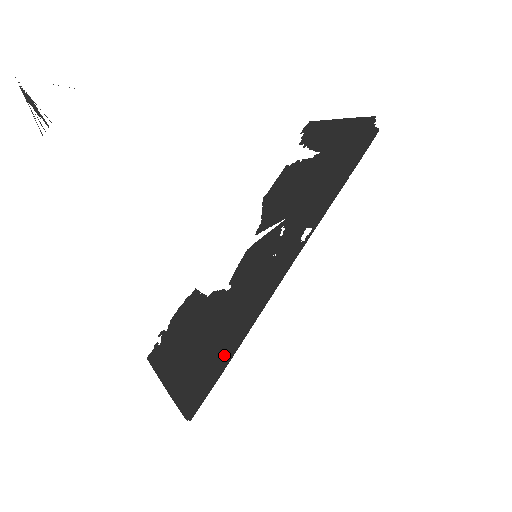
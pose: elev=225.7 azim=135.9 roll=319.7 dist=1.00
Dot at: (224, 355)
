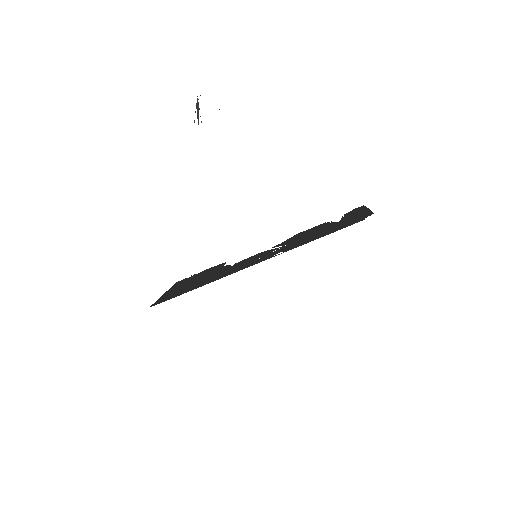
Dot at: (191, 289)
